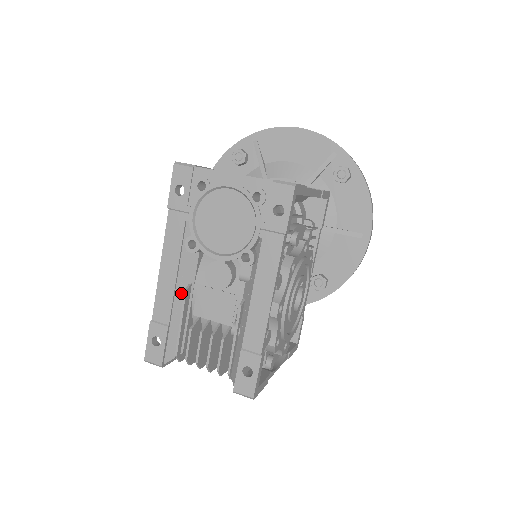
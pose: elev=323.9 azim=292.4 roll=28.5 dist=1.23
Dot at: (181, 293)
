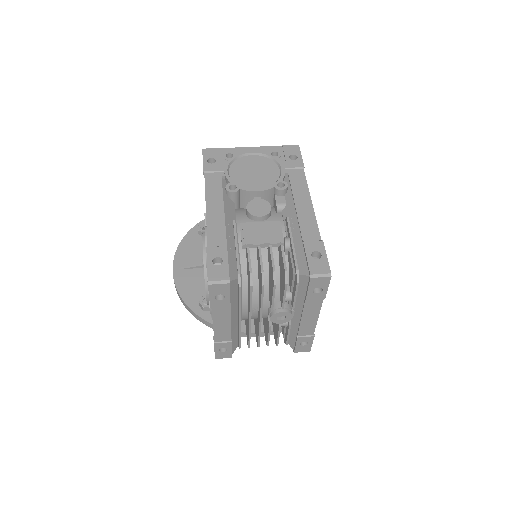
Dot at: (229, 226)
